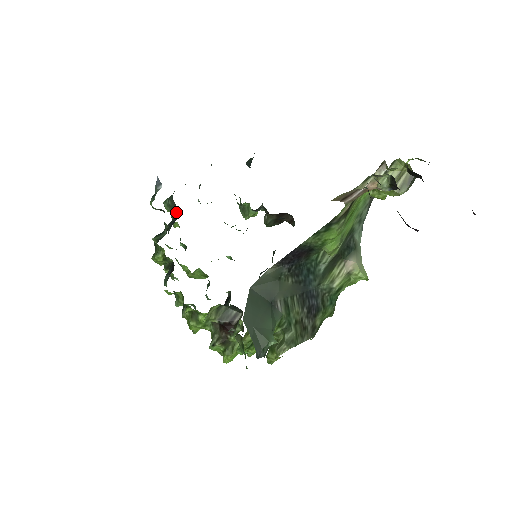
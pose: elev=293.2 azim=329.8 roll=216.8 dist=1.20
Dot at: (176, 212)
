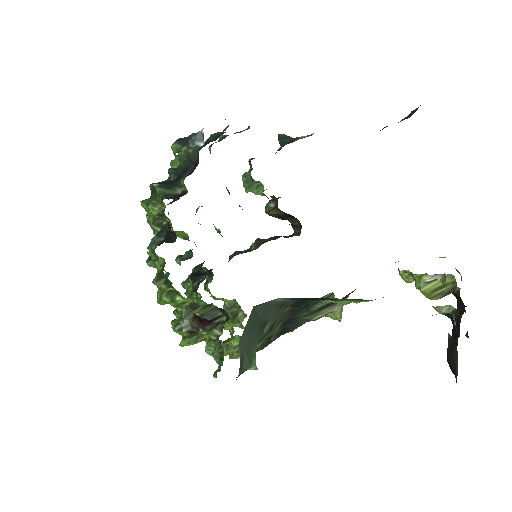
Dot at: (190, 163)
